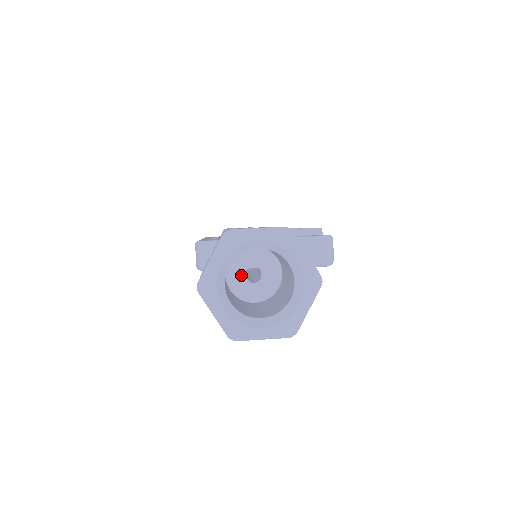
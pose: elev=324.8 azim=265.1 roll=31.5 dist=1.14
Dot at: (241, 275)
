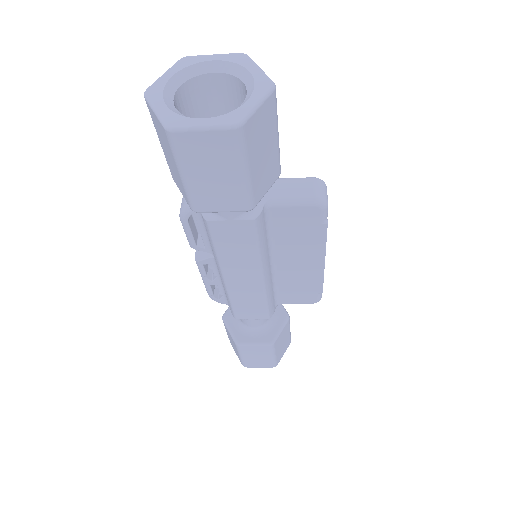
Dot at: occluded
